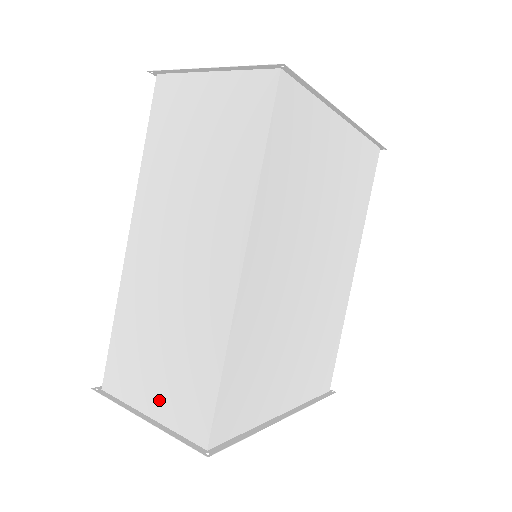
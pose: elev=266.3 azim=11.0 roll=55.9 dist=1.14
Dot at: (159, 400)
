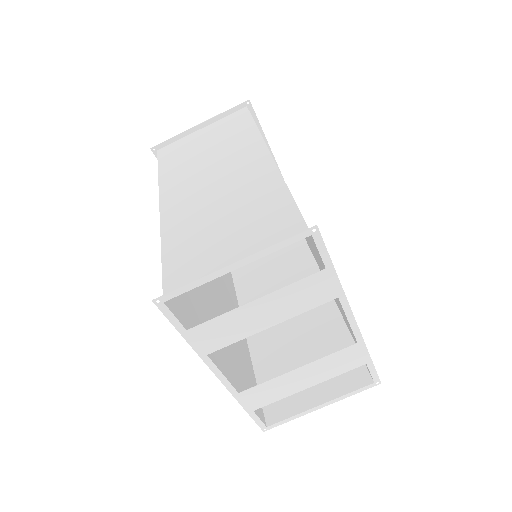
Dot at: (241, 251)
